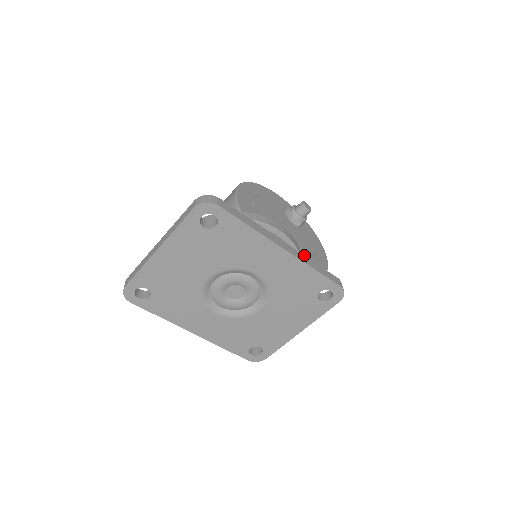
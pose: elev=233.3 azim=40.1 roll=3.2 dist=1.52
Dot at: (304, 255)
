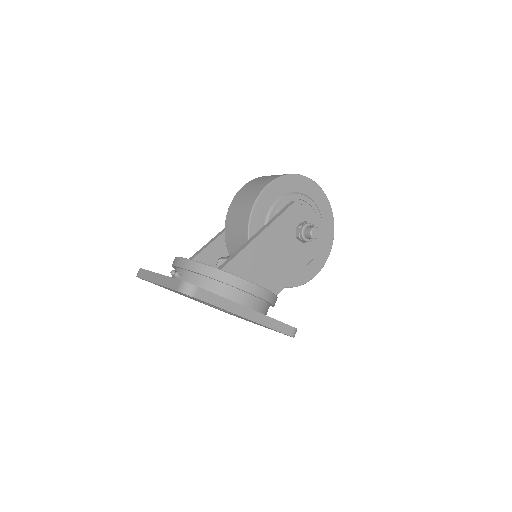
Dot at: (267, 316)
